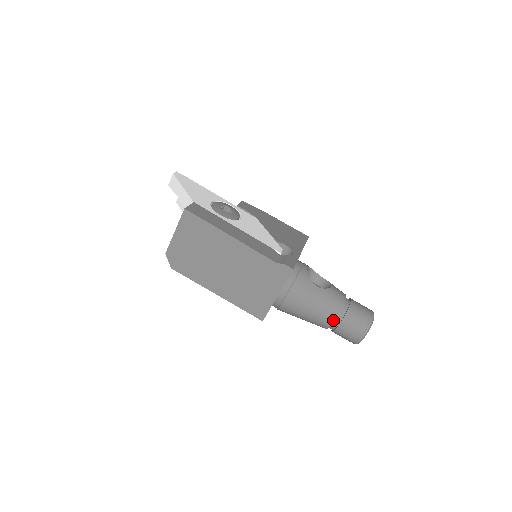
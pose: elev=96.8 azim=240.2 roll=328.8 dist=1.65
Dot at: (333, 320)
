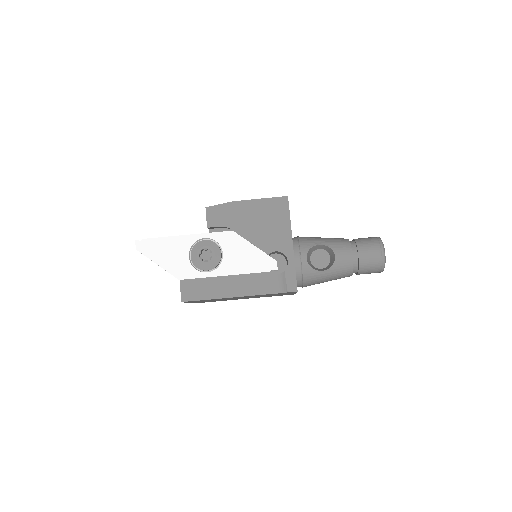
Dot at: occluded
